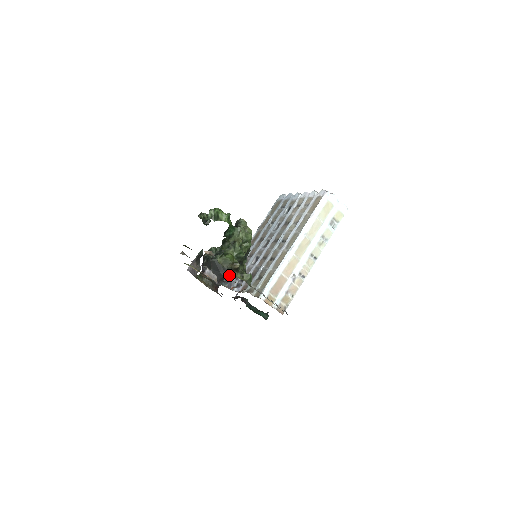
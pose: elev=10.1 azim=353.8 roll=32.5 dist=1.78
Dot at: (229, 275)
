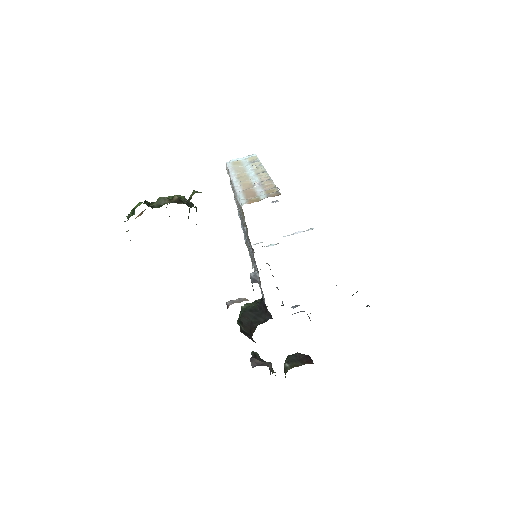
Dot at: (264, 298)
